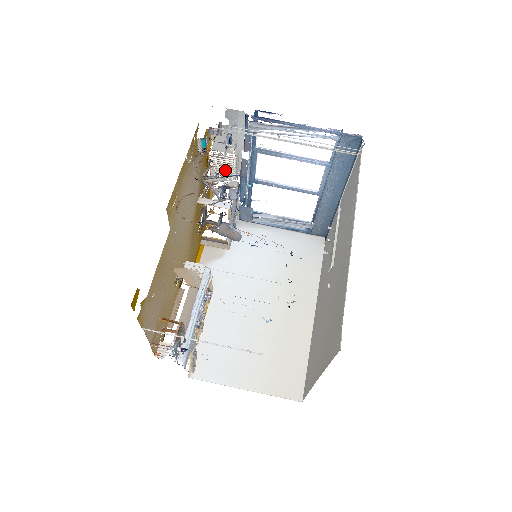
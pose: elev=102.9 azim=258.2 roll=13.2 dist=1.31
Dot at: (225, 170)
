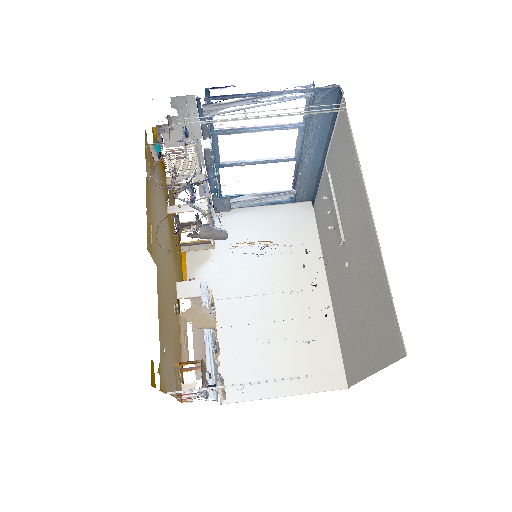
Dot at: (186, 166)
